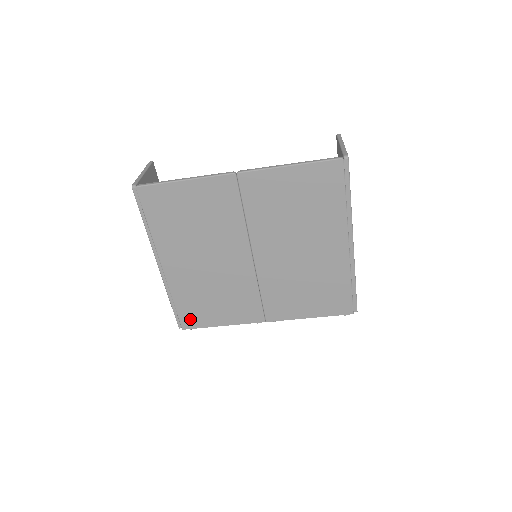
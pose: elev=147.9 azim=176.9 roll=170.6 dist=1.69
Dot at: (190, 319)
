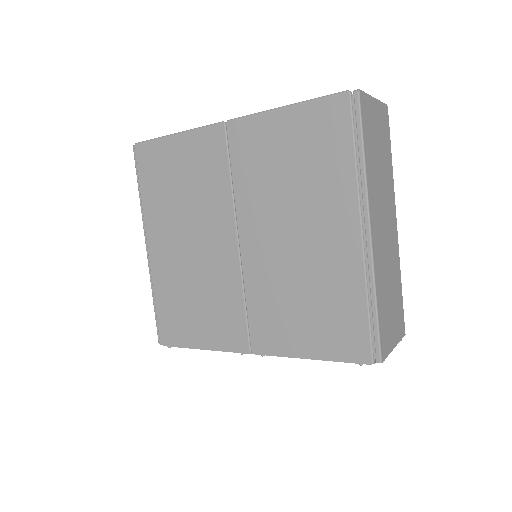
Dot at: (169, 330)
